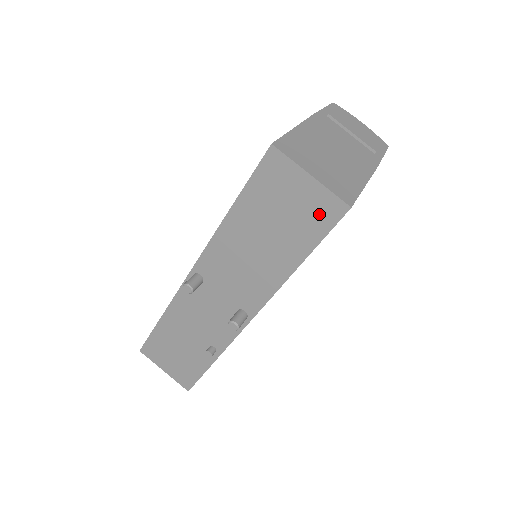
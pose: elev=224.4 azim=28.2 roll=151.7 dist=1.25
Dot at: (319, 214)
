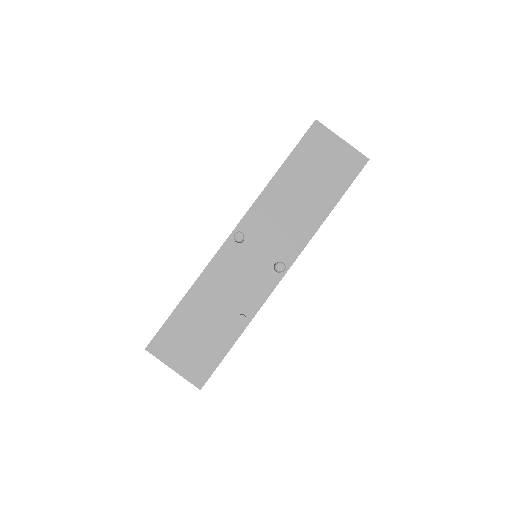
Dot at: (348, 166)
